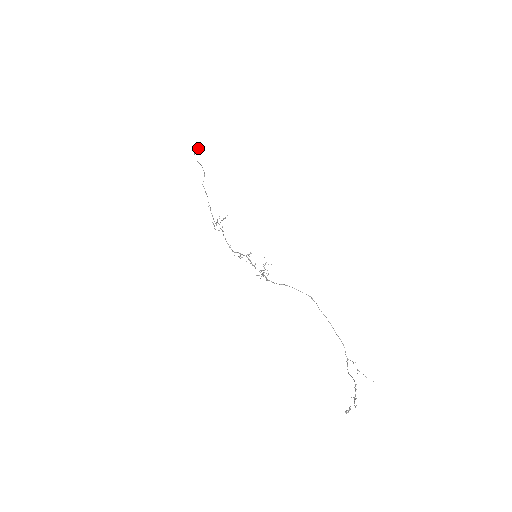
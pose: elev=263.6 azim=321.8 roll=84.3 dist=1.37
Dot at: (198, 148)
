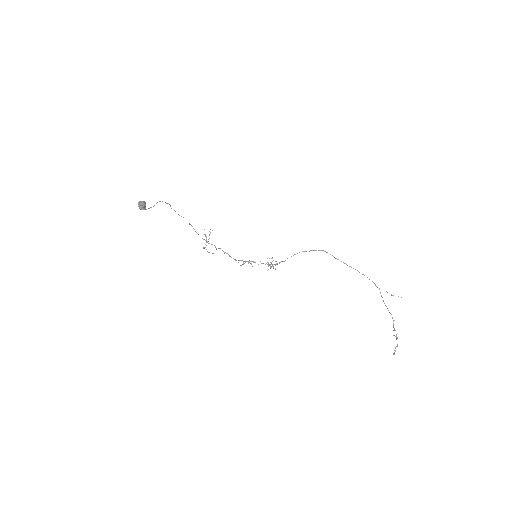
Dot at: (143, 202)
